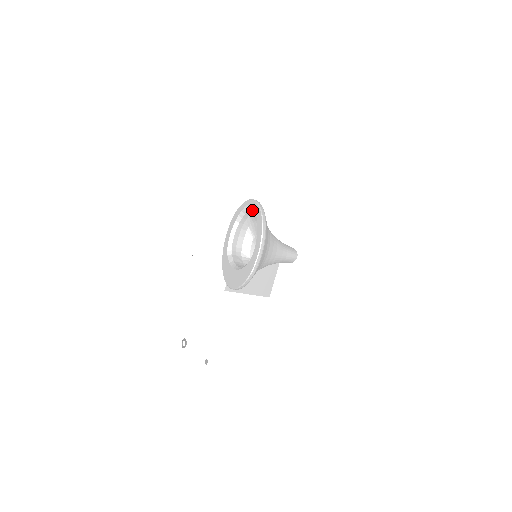
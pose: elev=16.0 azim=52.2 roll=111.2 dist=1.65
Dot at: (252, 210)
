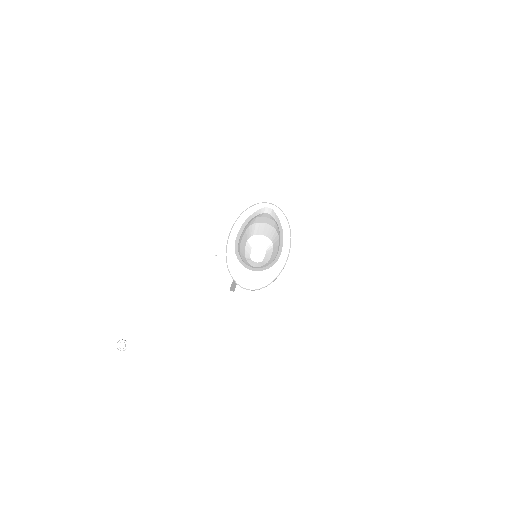
Dot at: (268, 213)
